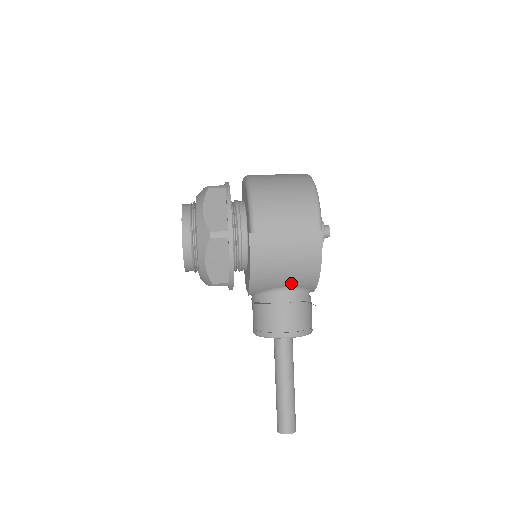
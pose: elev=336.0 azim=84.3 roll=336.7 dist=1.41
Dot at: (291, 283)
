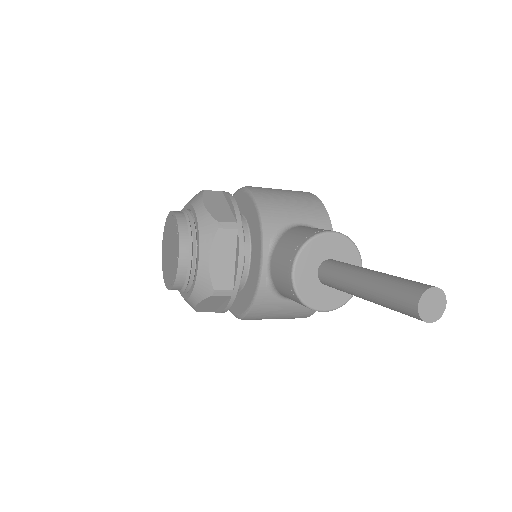
Dot at: (303, 217)
